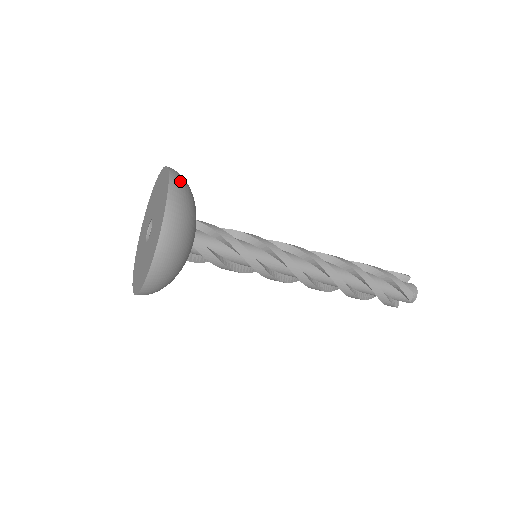
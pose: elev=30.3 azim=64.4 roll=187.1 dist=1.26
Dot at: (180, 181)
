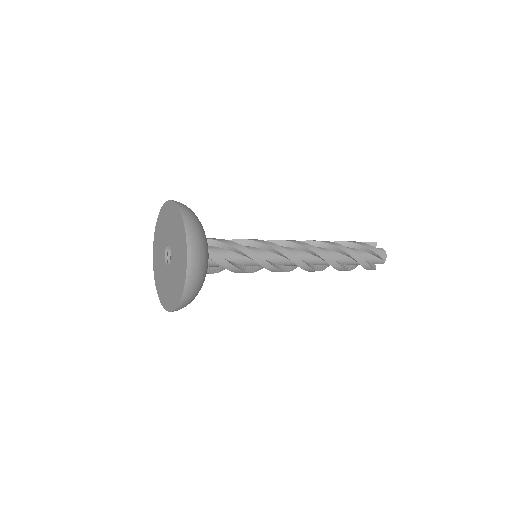
Dot at: (194, 281)
